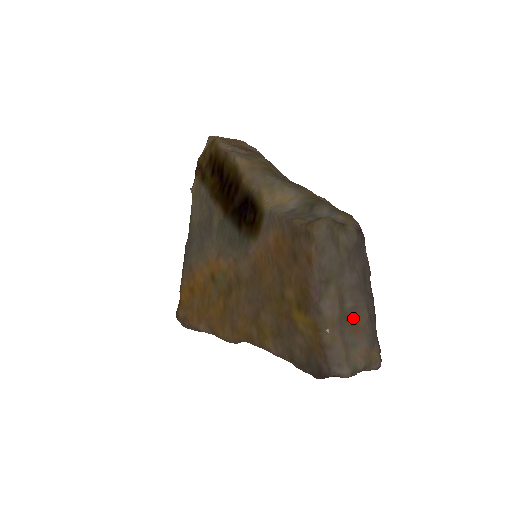
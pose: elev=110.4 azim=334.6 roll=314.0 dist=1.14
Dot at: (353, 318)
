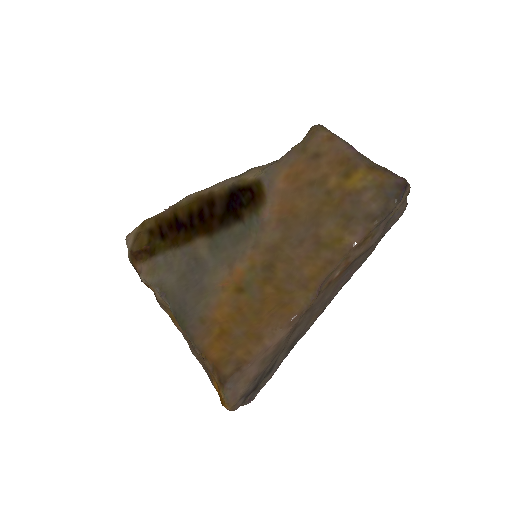
Dot at: occluded
